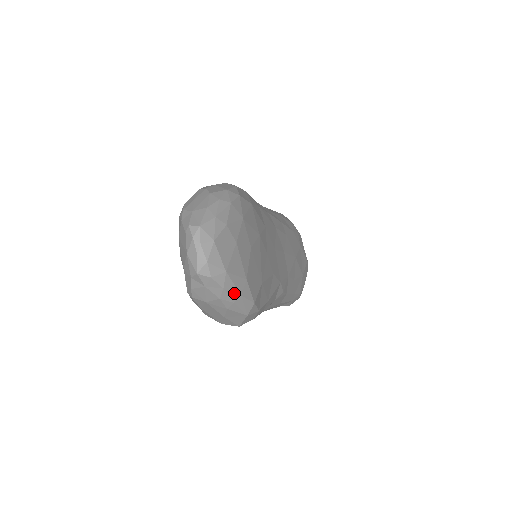
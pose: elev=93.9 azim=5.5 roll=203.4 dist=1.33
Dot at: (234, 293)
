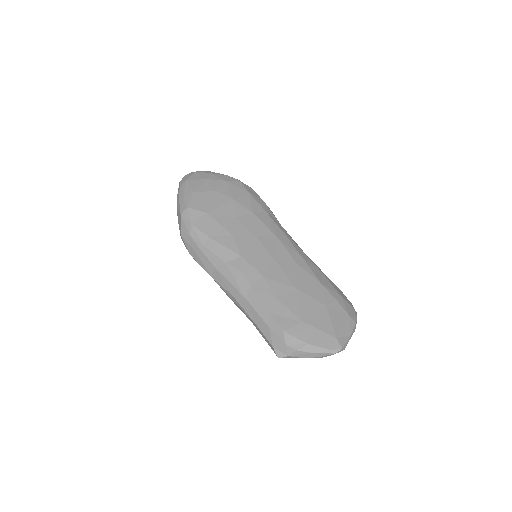
Dot at: (182, 193)
